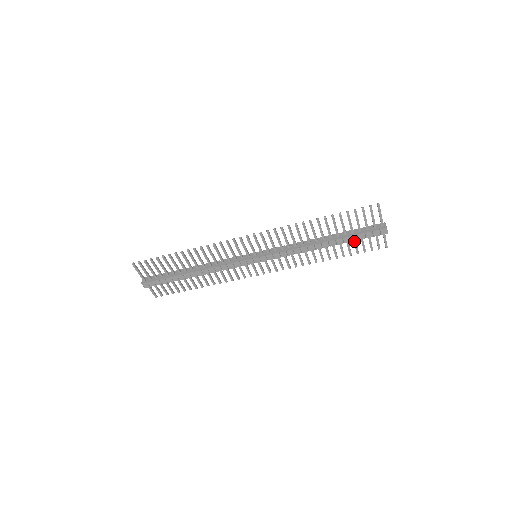
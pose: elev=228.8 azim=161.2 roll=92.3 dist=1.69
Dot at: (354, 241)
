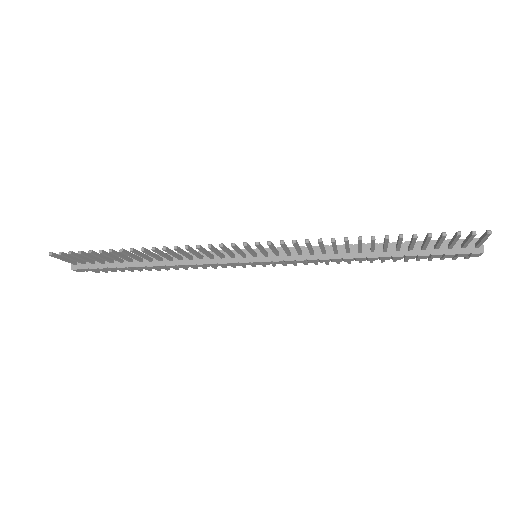
Dot at: occluded
